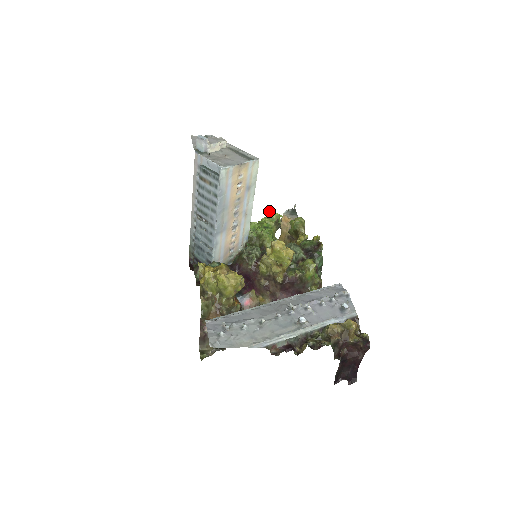
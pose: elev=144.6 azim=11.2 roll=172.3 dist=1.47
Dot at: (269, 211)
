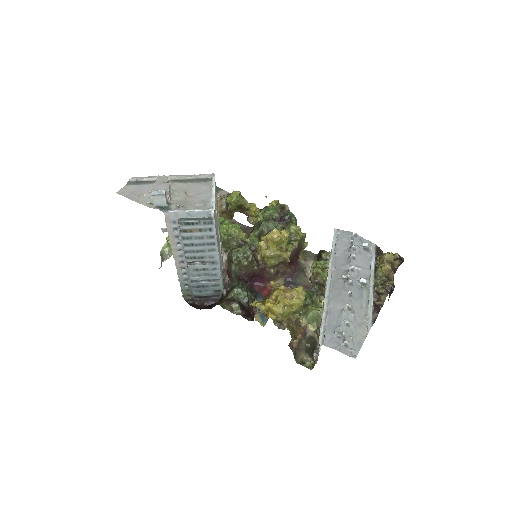
Dot at: occluded
